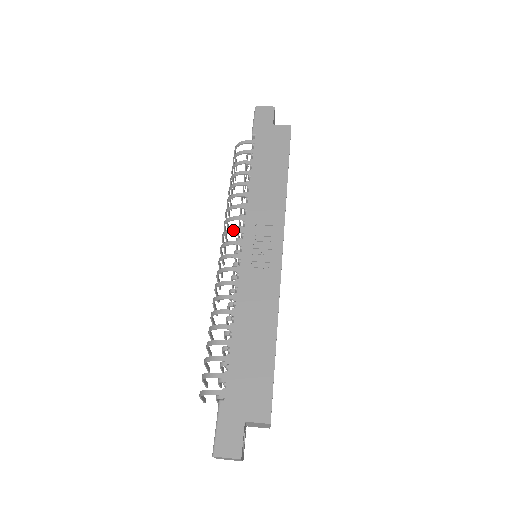
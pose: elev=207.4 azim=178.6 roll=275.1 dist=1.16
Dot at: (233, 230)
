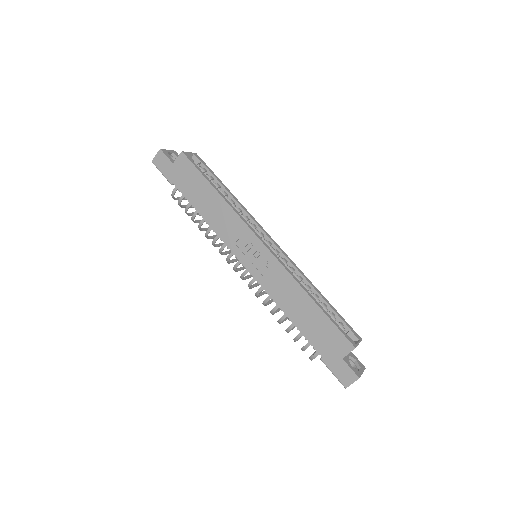
Dot at: (228, 258)
